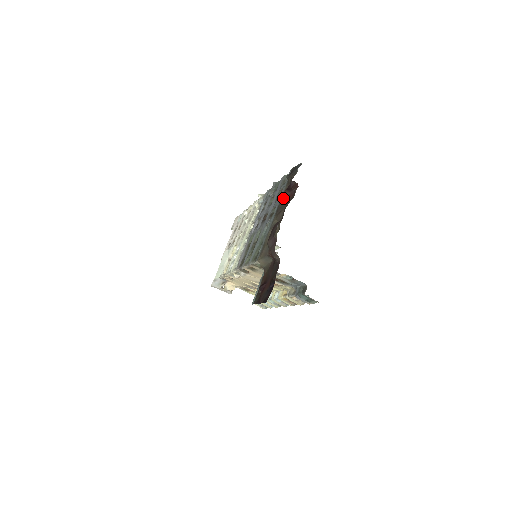
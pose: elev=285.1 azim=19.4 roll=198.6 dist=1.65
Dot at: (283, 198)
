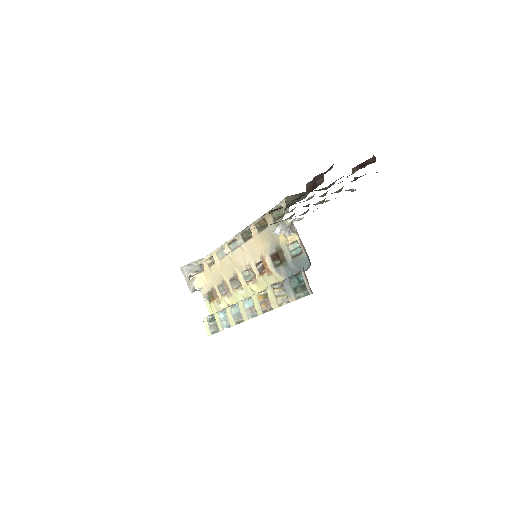
Dot at: occluded
